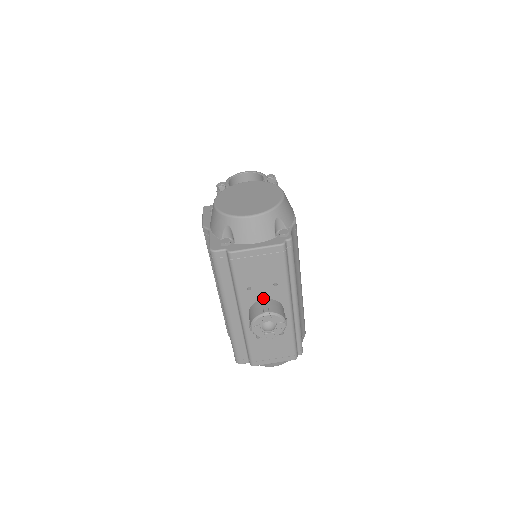
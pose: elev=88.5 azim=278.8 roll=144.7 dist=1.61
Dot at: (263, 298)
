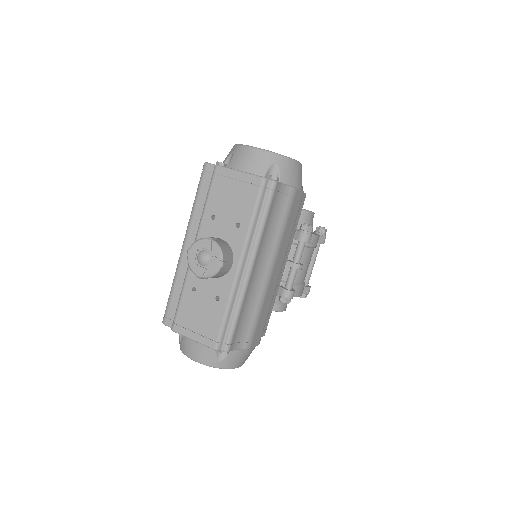
Dot at: (220, 237)
